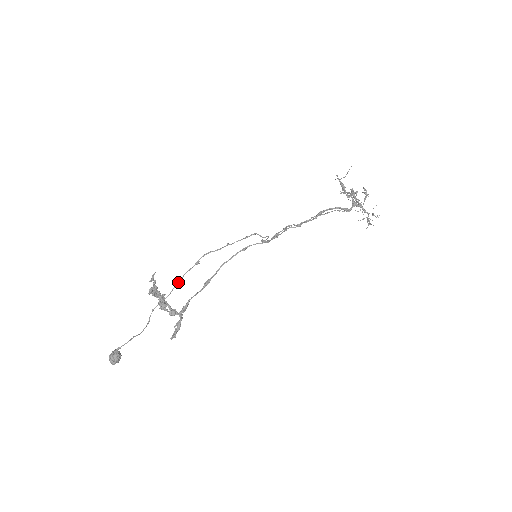
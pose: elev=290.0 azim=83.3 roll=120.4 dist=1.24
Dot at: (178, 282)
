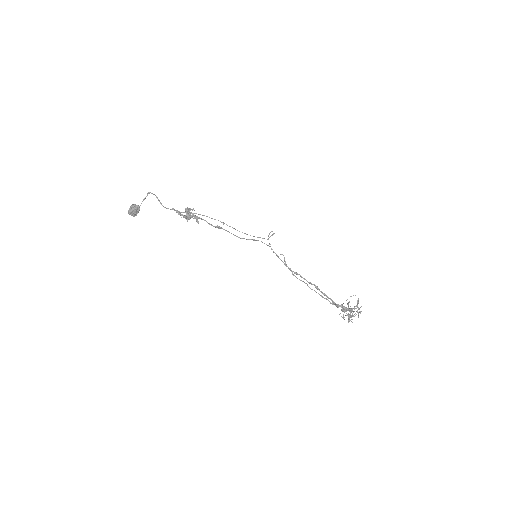
Dot at: (206, 216)
